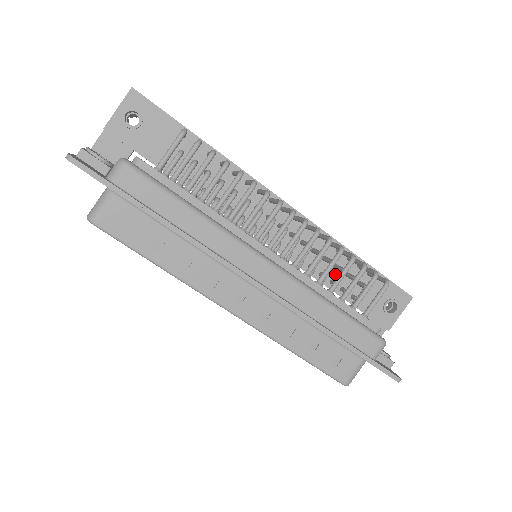
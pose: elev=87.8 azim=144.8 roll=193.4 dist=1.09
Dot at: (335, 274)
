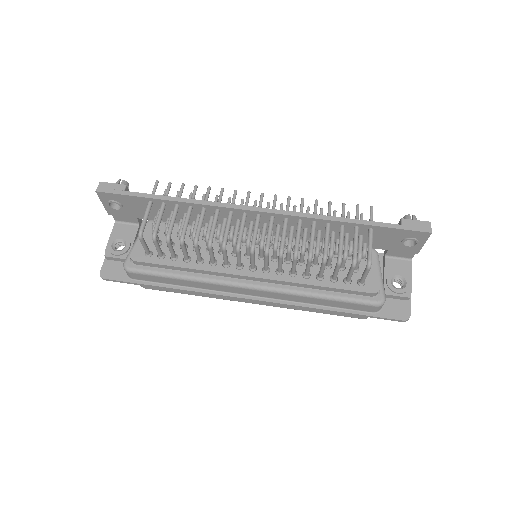
Dot at: (337, 236)
